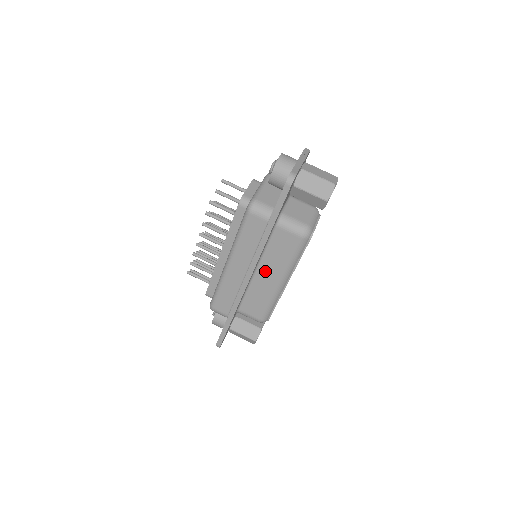
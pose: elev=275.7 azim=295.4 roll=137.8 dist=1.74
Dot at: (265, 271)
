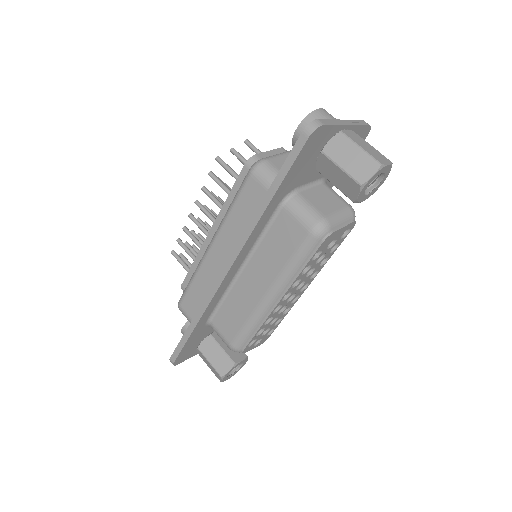
Dot at: (253, 273)
